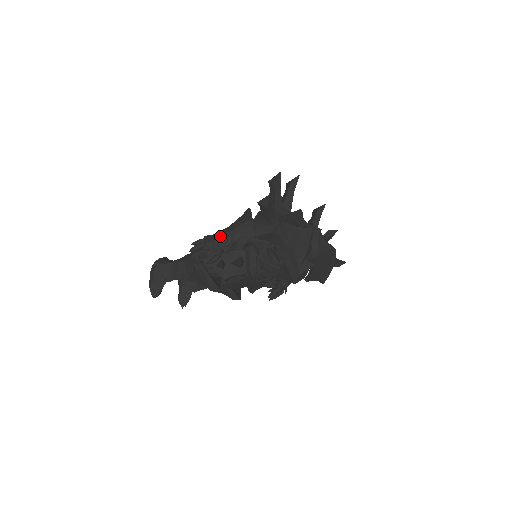
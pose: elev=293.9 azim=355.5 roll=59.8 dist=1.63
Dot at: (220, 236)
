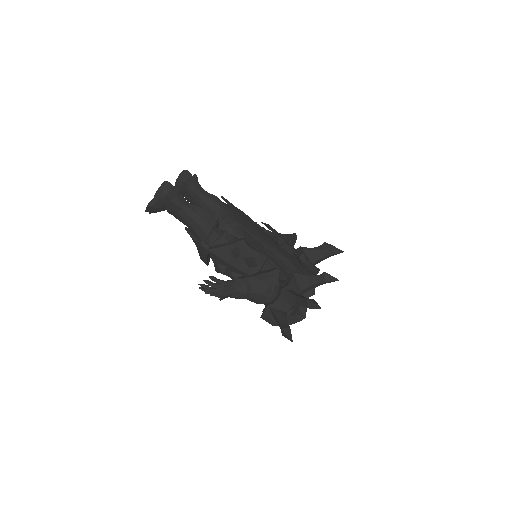
Dot at: (236, 294)
